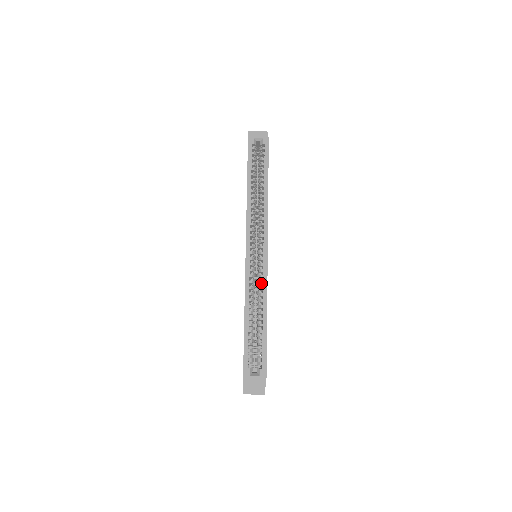
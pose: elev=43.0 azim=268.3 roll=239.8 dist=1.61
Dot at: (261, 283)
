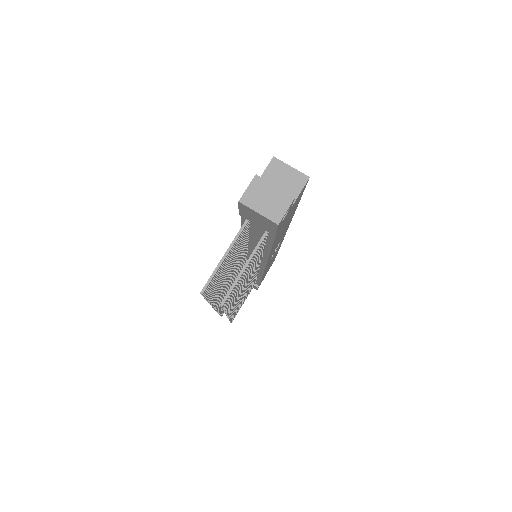
Dot at: occluded
